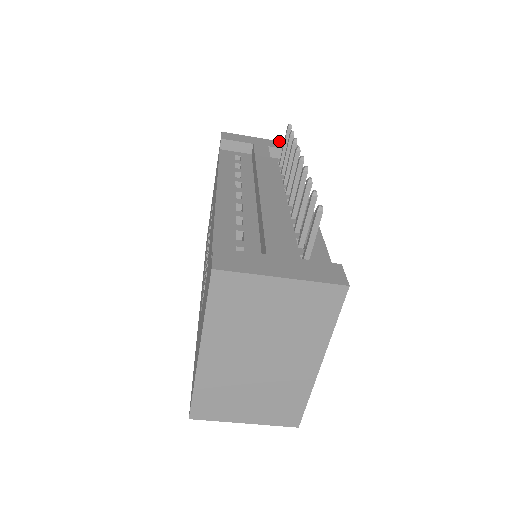
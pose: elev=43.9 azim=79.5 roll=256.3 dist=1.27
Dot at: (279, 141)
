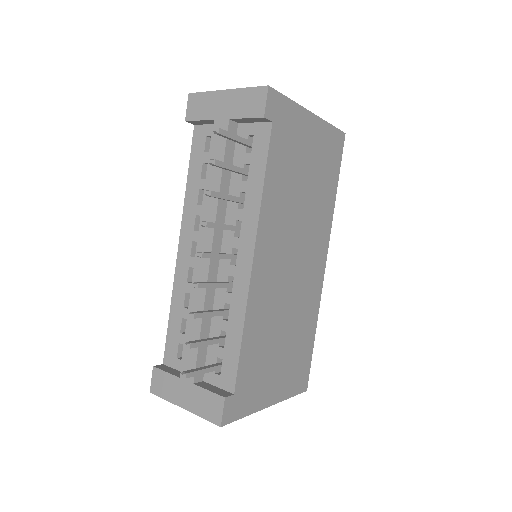
Dot at: (246, 88)
